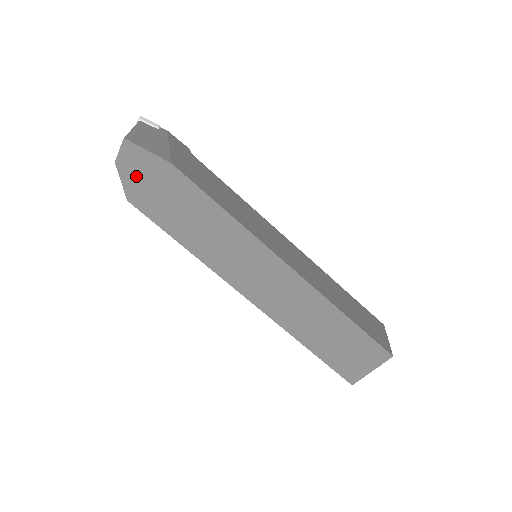
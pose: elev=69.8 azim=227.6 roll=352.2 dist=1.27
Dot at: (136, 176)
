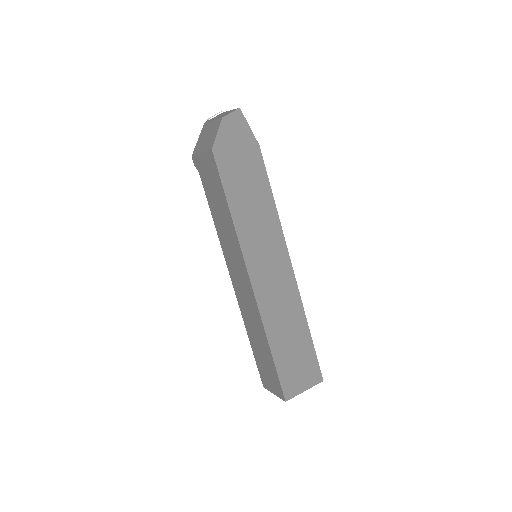
Dot at: (230, 137)
